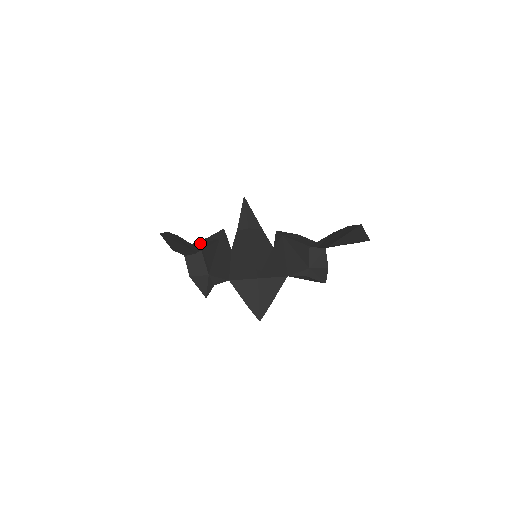
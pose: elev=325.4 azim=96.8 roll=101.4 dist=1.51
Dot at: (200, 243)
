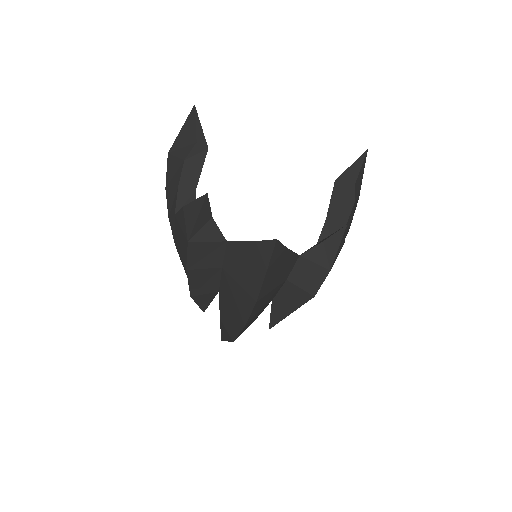
Dot at: occluded
